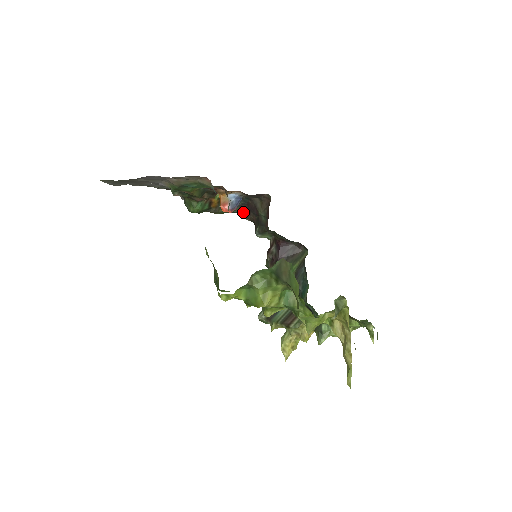
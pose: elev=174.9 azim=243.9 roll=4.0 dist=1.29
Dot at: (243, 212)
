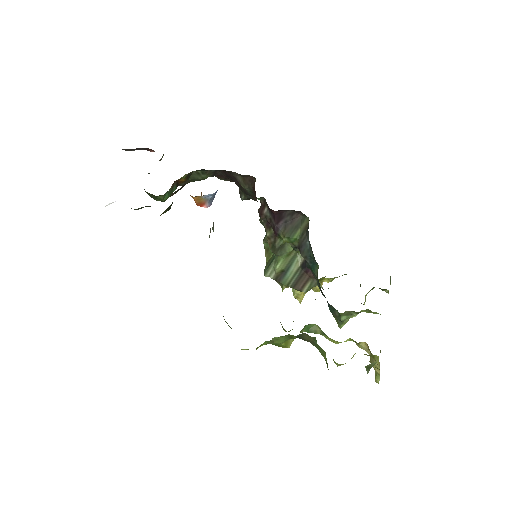
Dot at: (219, 176)
